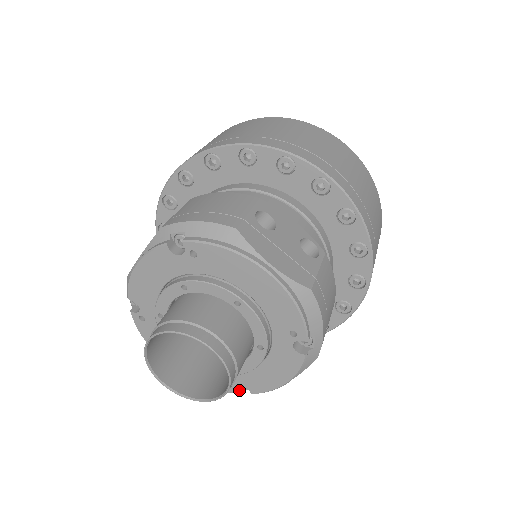
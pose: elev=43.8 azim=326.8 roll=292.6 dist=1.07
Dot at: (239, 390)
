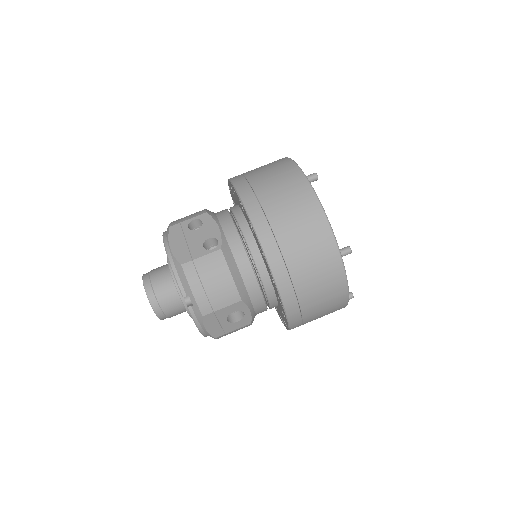
Dot at: occluded
